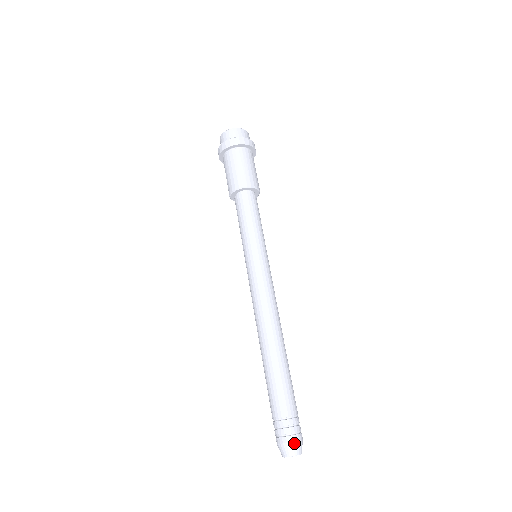
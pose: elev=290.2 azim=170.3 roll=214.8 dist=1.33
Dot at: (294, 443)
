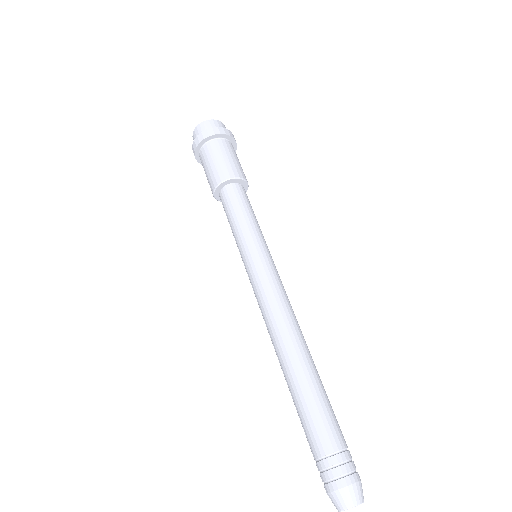
Dot at: (345, 490)
